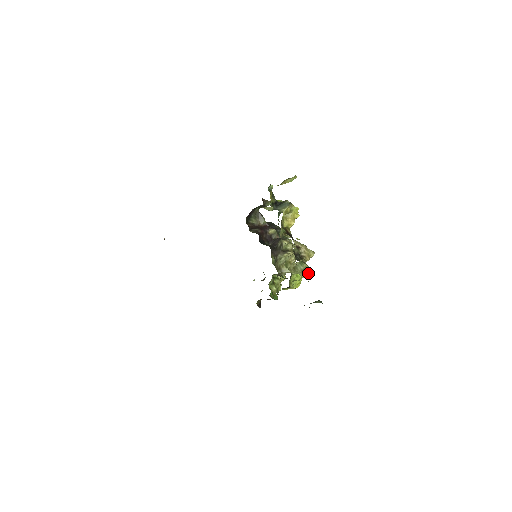
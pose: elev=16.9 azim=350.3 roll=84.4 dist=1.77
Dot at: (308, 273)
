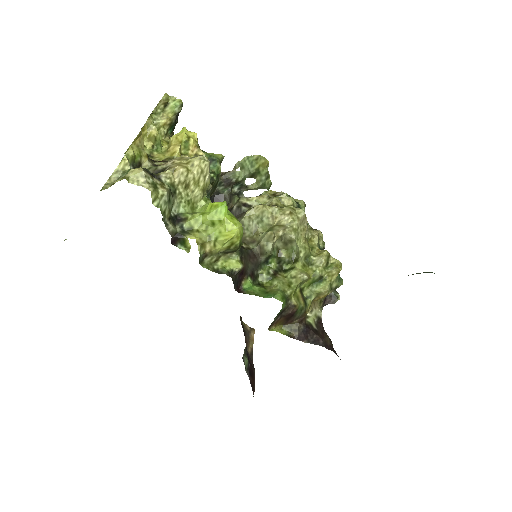
Dot at: (128, 174)
